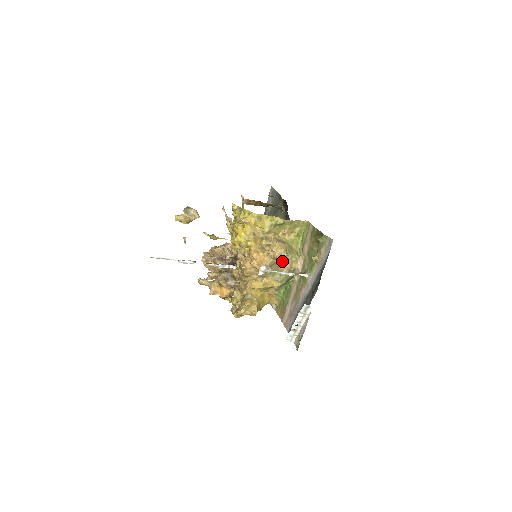
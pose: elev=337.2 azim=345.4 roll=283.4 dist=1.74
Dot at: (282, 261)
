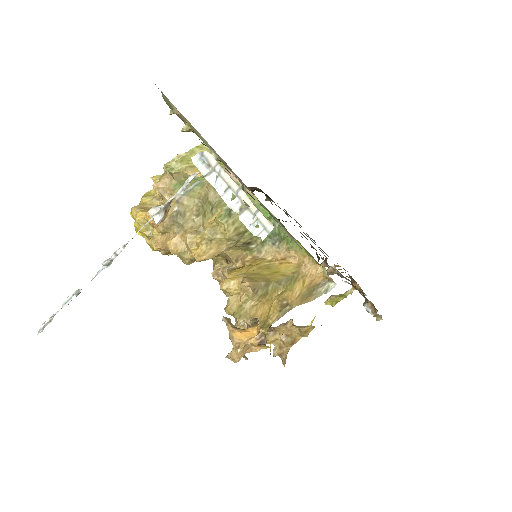
Dot at: (195, 191)
